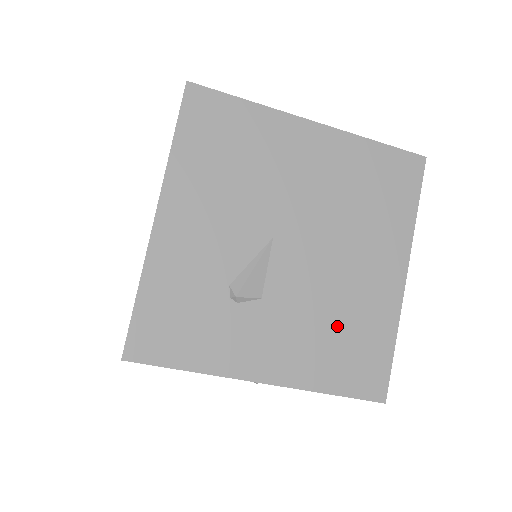
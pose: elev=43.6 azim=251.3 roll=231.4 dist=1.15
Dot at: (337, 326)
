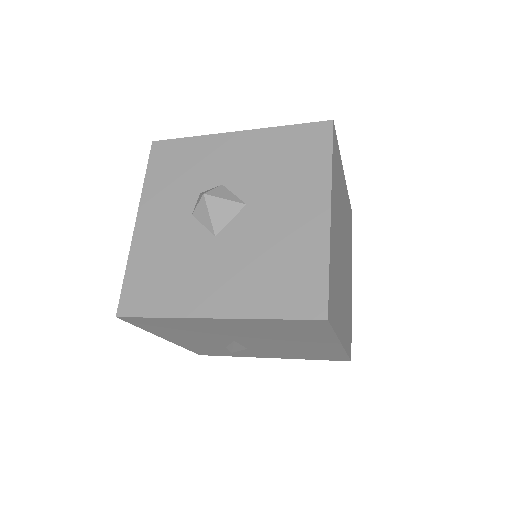
Dot at: (301, 352)
